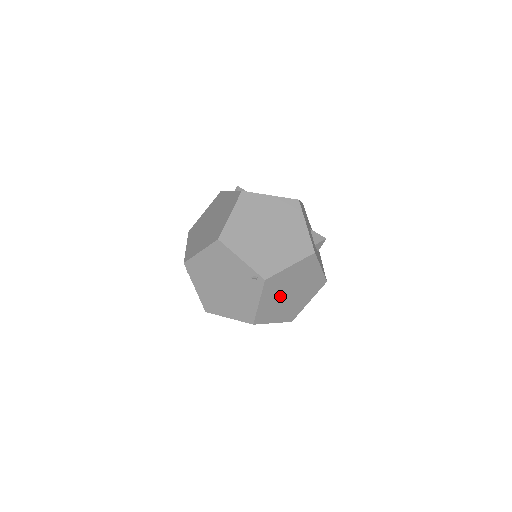
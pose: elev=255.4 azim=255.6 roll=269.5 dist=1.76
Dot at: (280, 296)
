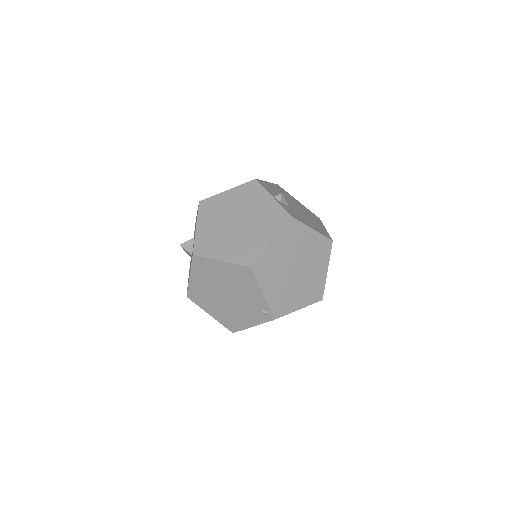
Dot at: occluded
